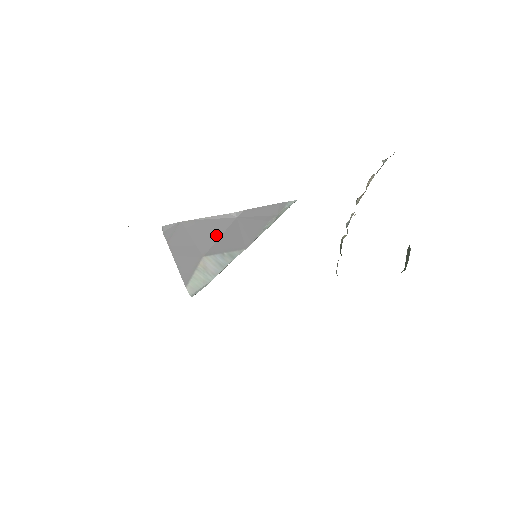
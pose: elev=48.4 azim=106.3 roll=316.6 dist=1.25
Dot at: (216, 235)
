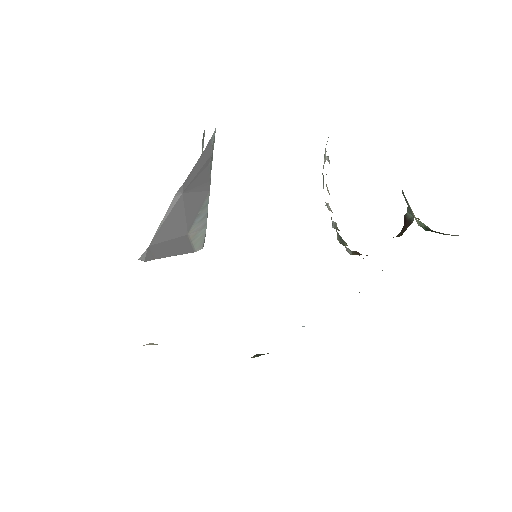
Dot at: (181, 218)
